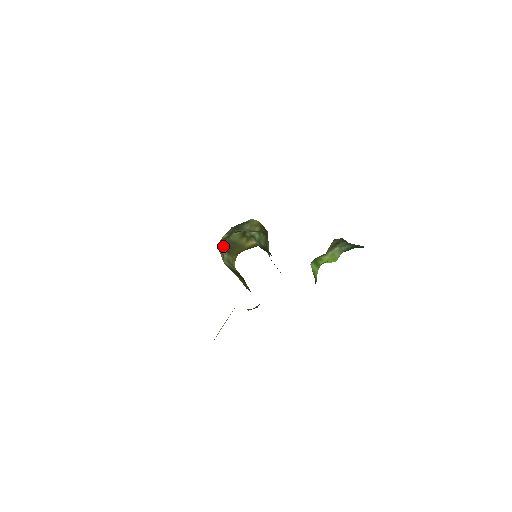
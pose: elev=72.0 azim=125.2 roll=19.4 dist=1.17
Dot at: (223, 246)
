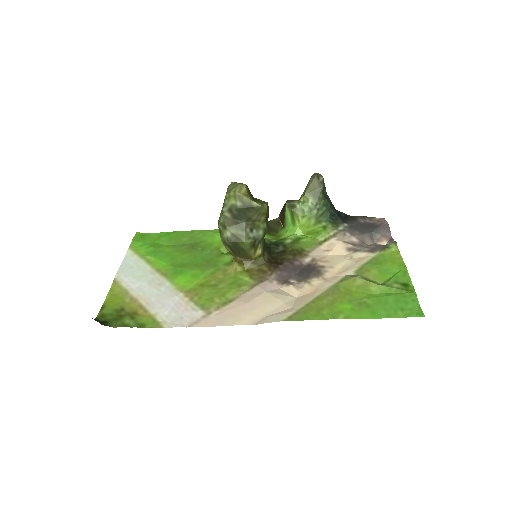
Dot at: (229, 245)
